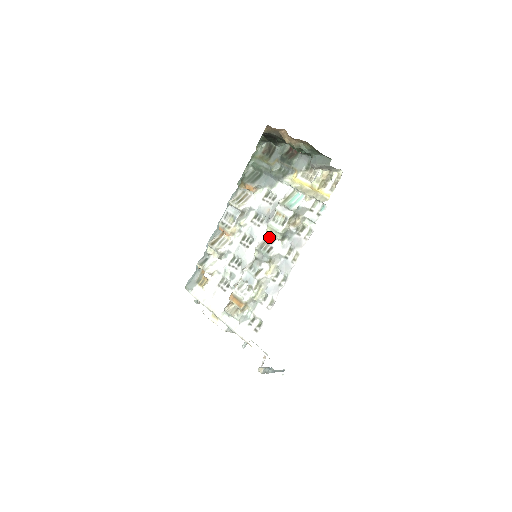
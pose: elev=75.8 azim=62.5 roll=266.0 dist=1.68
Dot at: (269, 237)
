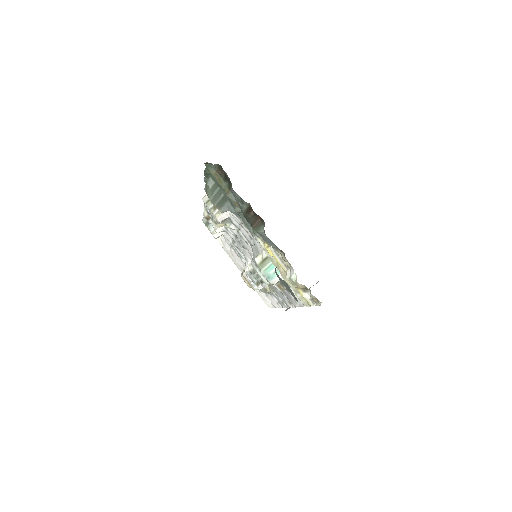
Dot at: occluded
